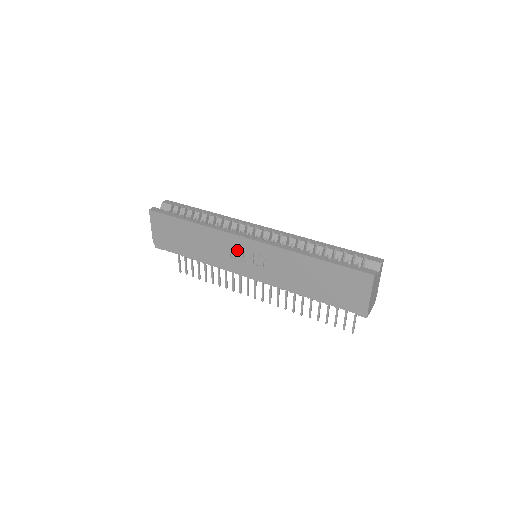
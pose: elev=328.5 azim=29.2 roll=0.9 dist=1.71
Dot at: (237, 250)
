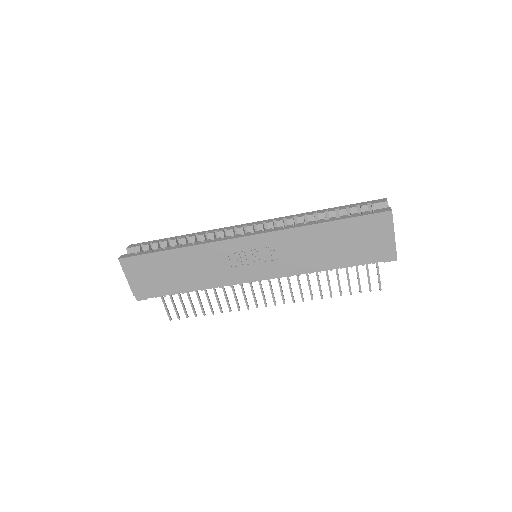
Dot at: (237, 255)
